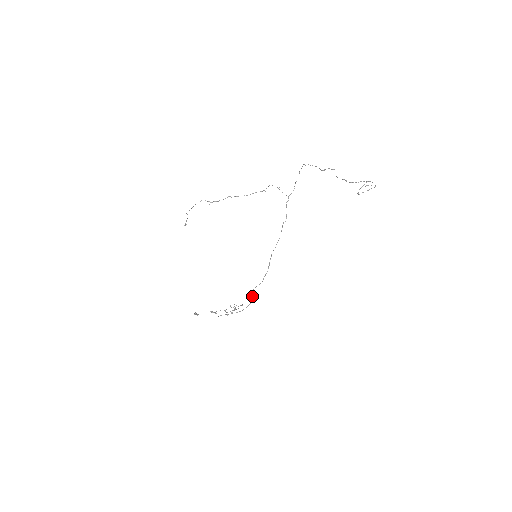
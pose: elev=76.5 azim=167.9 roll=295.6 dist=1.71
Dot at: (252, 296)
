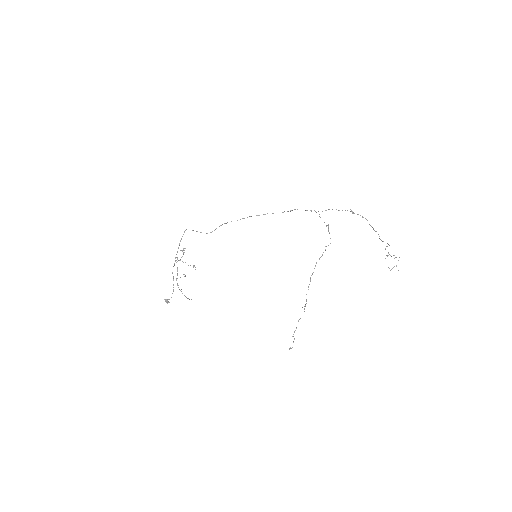
Dot at: occluded
